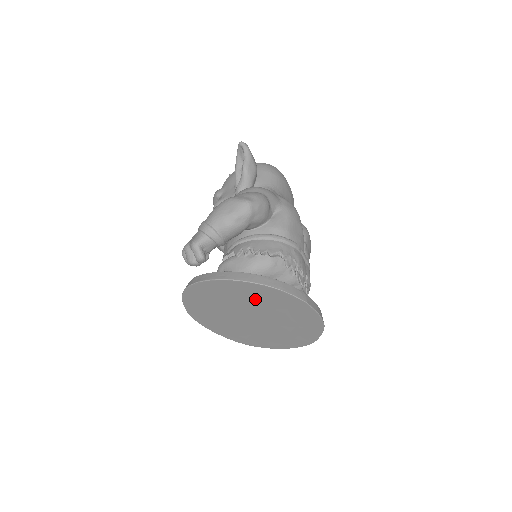
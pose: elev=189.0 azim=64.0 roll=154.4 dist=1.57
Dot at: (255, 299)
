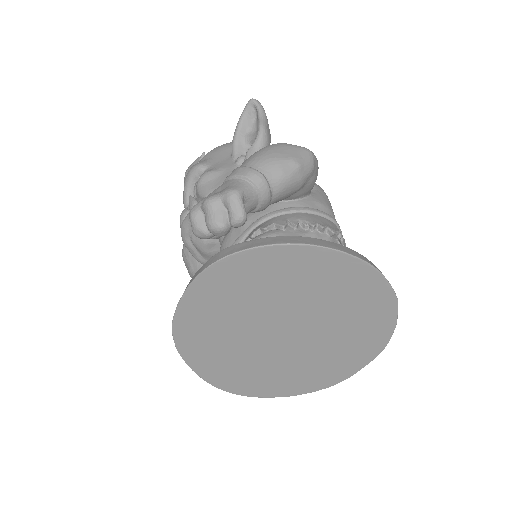
Dot at: (323, 291)
